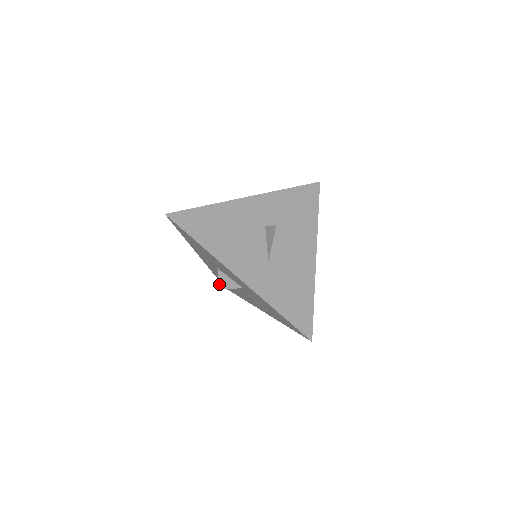
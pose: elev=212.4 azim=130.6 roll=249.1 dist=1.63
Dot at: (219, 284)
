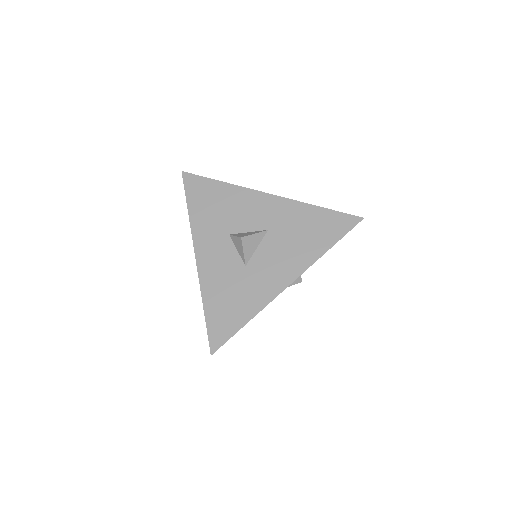
Dot at: (238, 236)
